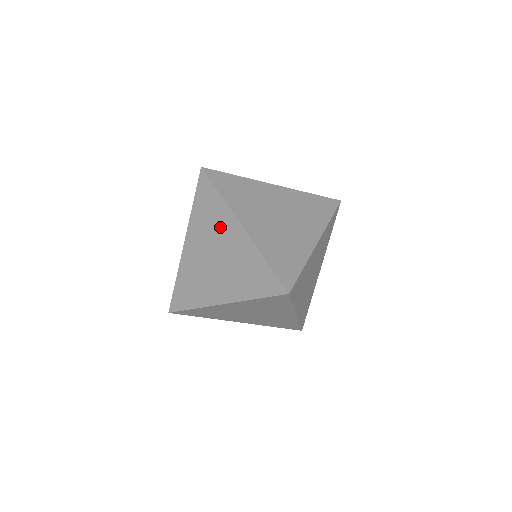
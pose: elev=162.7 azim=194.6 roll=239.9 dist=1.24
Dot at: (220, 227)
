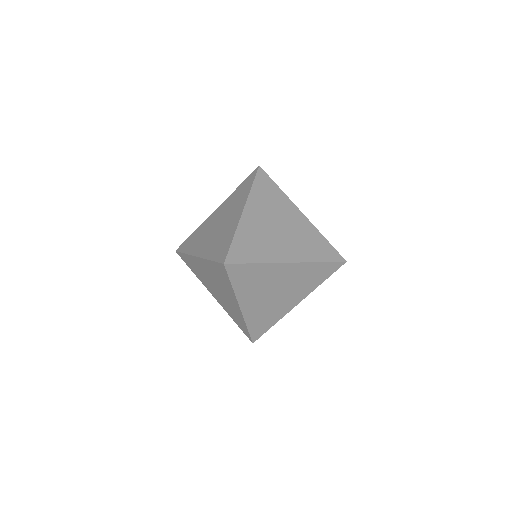
Dot at: (270, 277)
